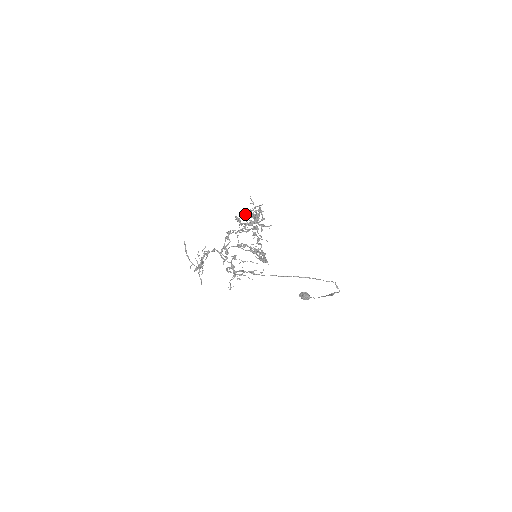
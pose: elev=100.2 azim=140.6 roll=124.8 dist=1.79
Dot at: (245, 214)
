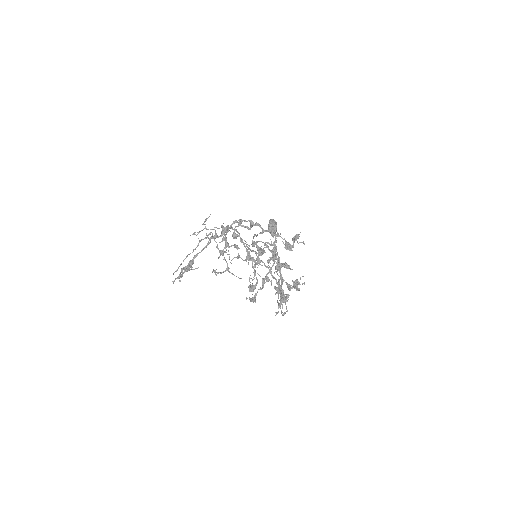
Dot at: (283, 265)
